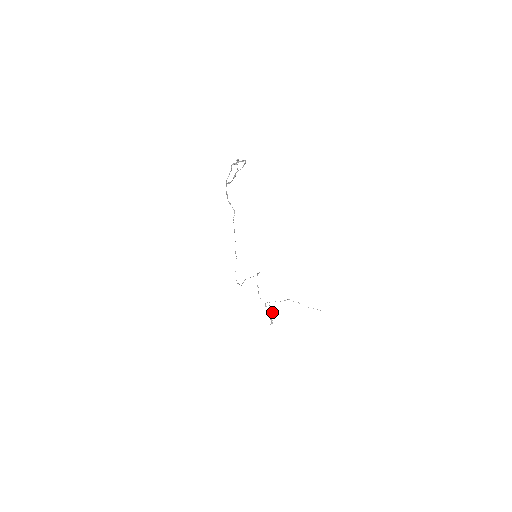
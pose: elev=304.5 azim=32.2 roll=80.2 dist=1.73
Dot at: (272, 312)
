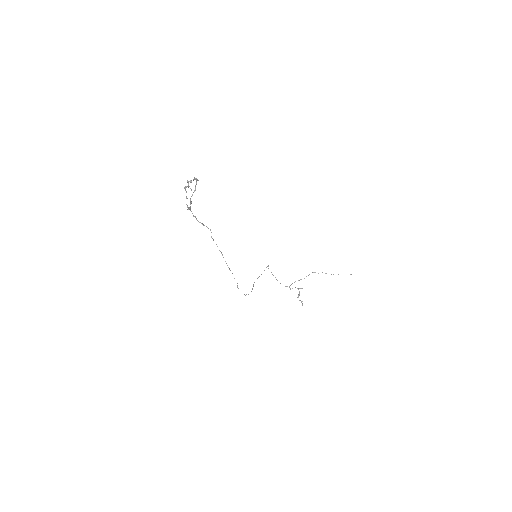
Dot at: (299, 293)
